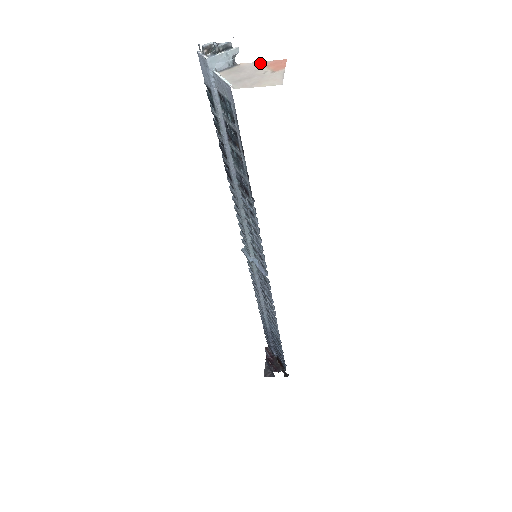
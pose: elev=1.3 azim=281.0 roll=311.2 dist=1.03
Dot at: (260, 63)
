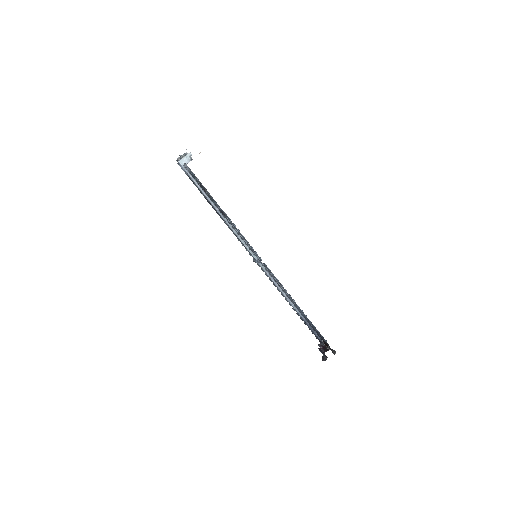
Dot at: occluded
